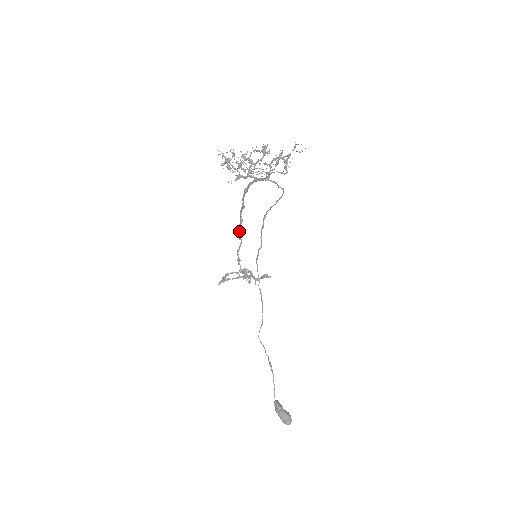
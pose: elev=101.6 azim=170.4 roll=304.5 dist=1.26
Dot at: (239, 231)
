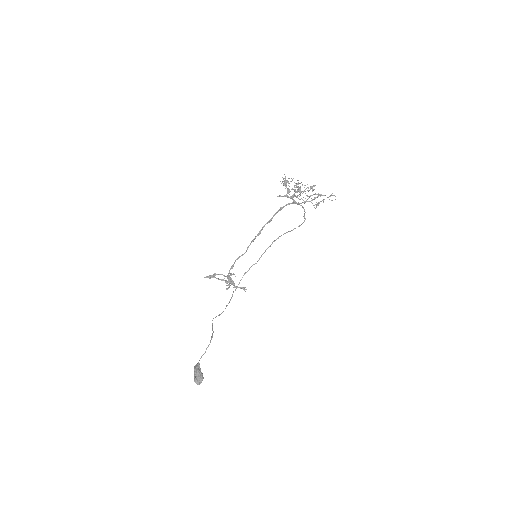
Dot at: (252, 241)
